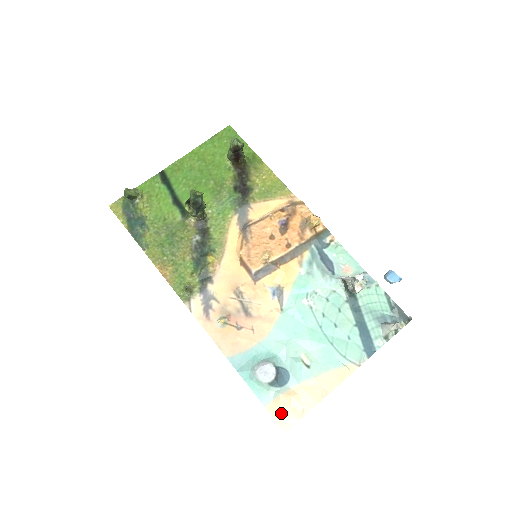
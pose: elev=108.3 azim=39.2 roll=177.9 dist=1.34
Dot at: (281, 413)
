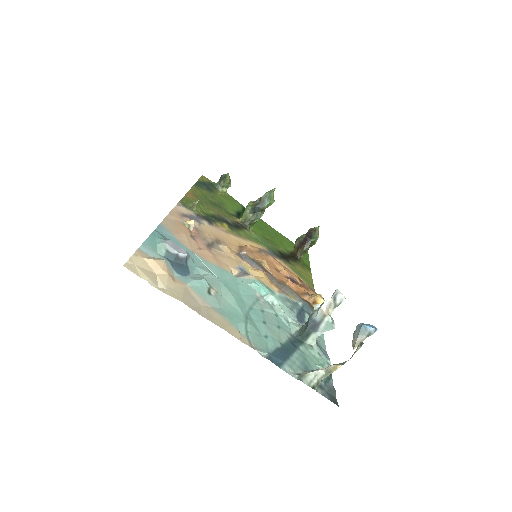
Dot at: (143, 263)
